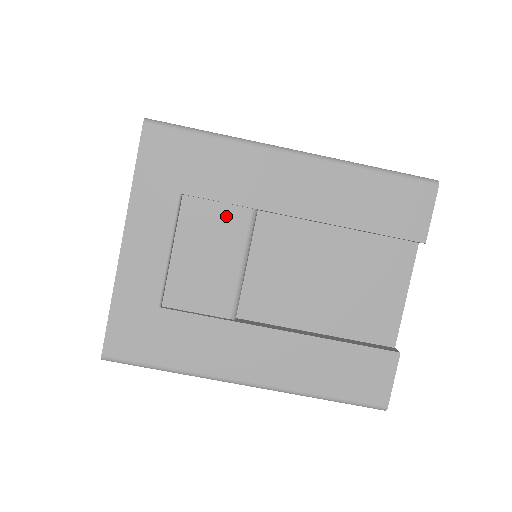
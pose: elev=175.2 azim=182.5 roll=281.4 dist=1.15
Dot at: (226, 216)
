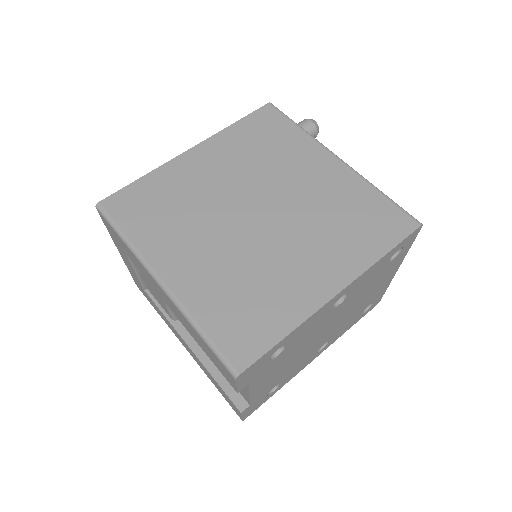
Dot at: occluded
